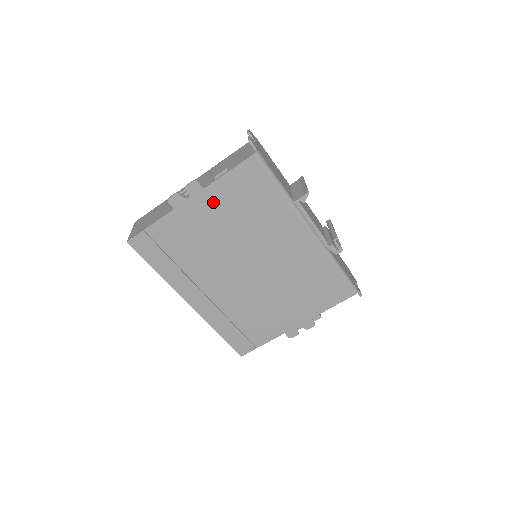
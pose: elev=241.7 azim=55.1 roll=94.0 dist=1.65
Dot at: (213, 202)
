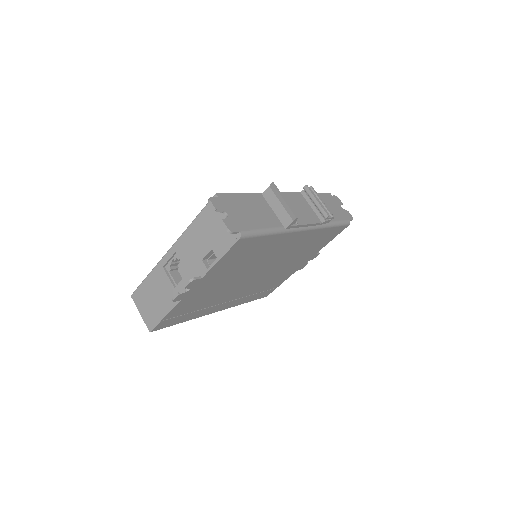
Dot at: (213, 276)
